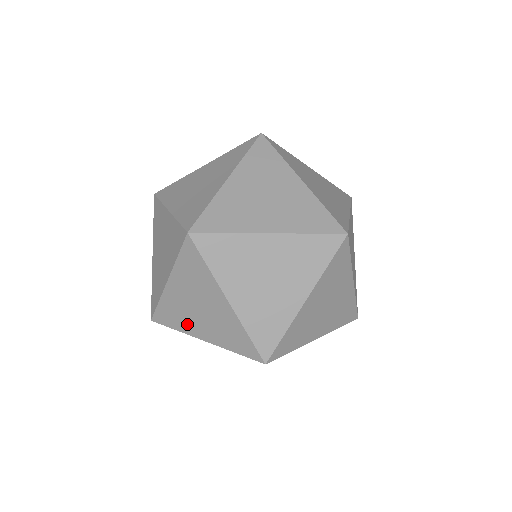
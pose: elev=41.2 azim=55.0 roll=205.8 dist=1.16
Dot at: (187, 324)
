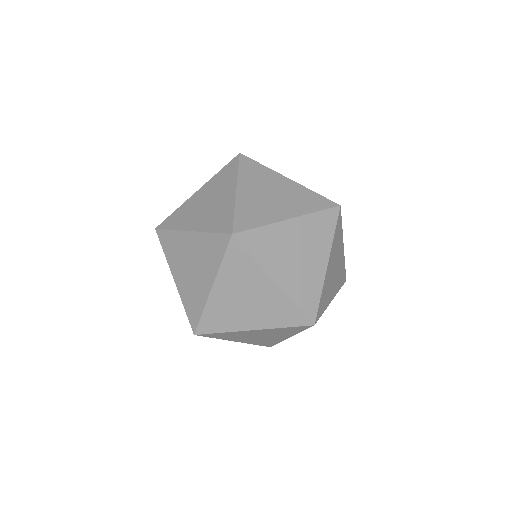
Dot at: (199, 293)
